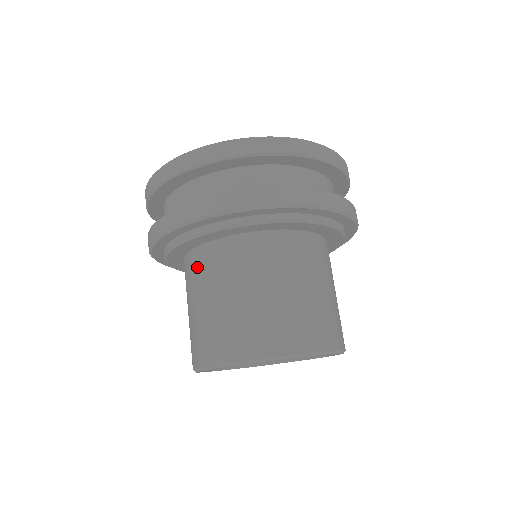
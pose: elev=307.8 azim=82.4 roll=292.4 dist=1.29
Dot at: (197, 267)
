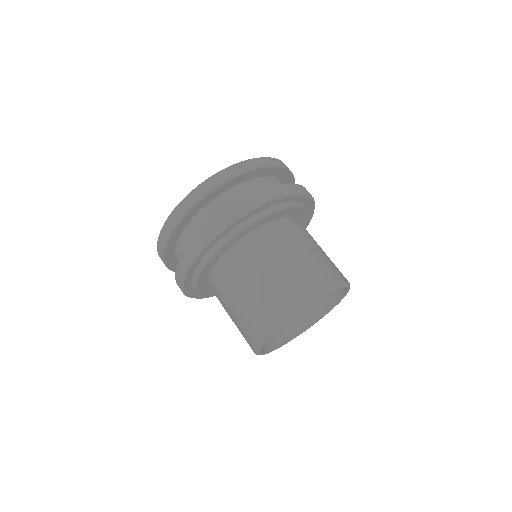
Dot at: (226, 273)
